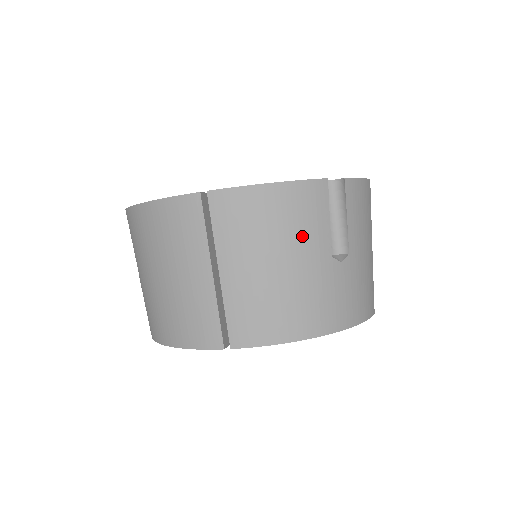
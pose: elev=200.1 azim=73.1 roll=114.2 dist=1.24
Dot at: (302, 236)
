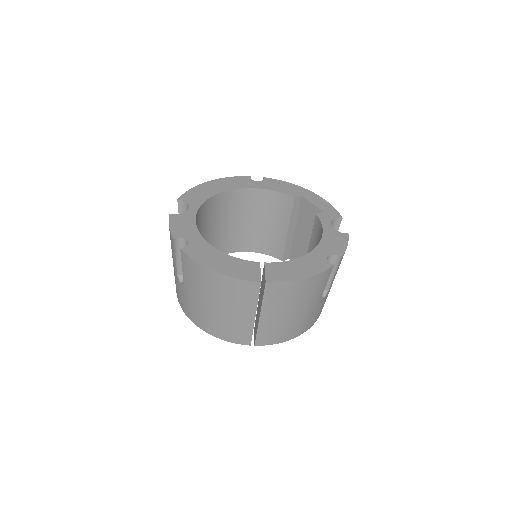
Dot at: (311, 297)
